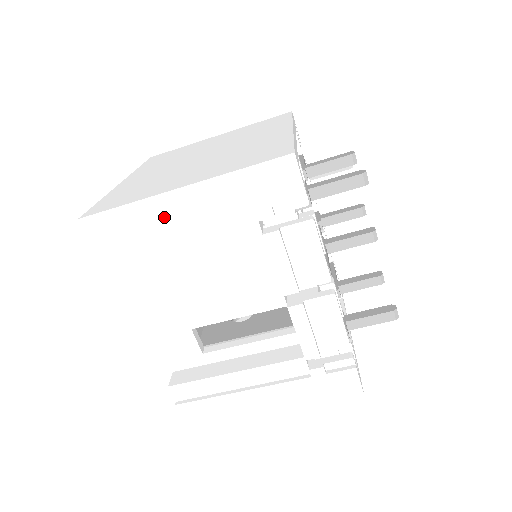
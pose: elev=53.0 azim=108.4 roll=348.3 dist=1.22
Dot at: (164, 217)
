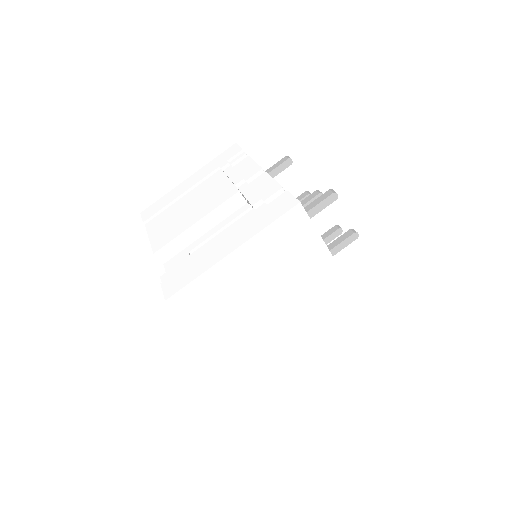
Dot at: (178, 191)
